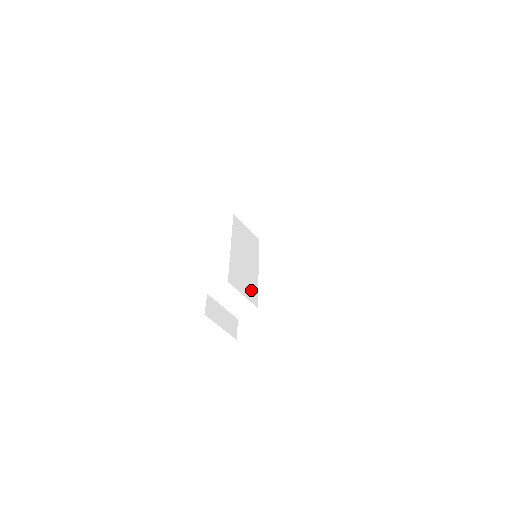
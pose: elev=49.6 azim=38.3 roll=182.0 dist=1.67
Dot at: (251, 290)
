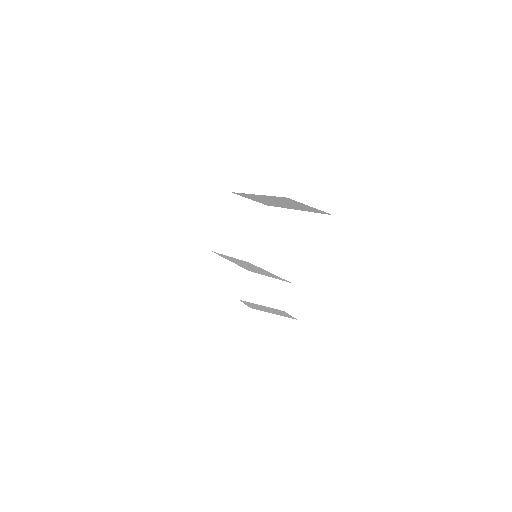
Dot at: occluded
